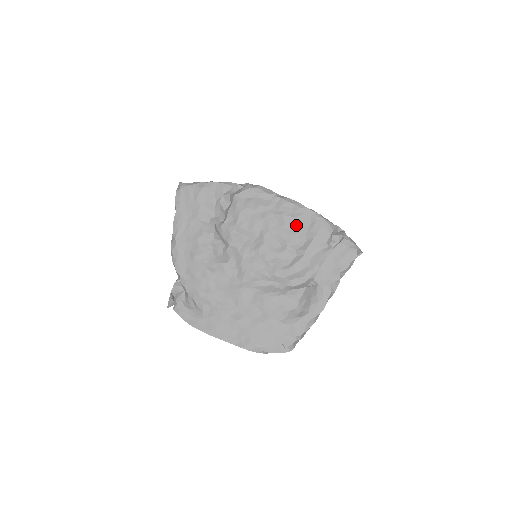
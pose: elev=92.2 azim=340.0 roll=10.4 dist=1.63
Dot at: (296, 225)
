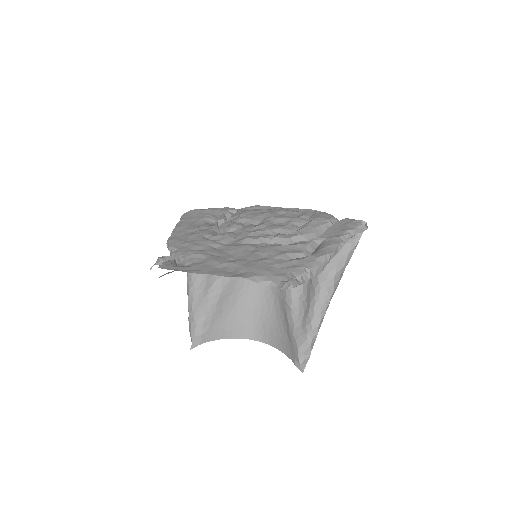
Dot at: (298, 215)
